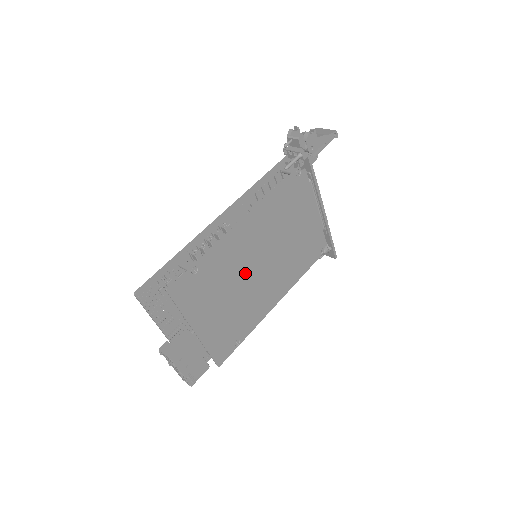
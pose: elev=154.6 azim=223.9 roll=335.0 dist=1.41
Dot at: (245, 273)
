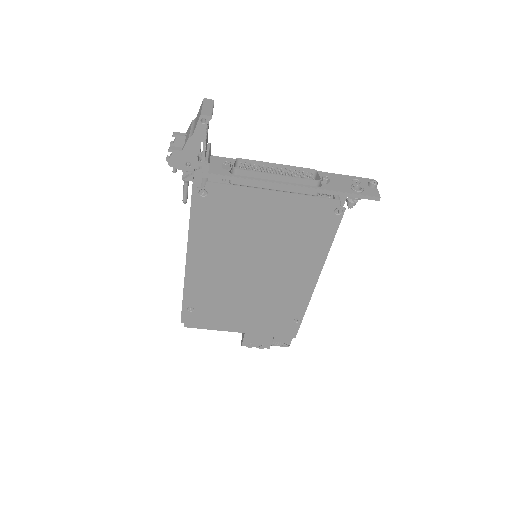
Dot at: (243, 285)
